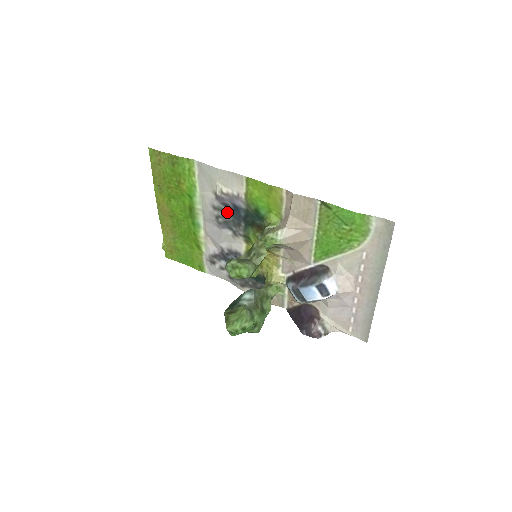
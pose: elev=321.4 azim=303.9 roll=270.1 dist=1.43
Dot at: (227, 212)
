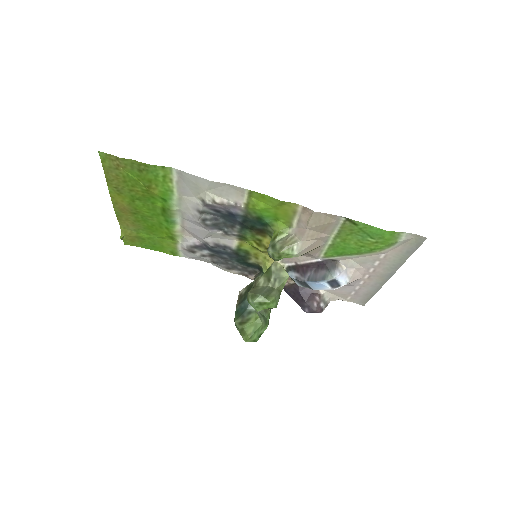
Dot at: (217, 215)
